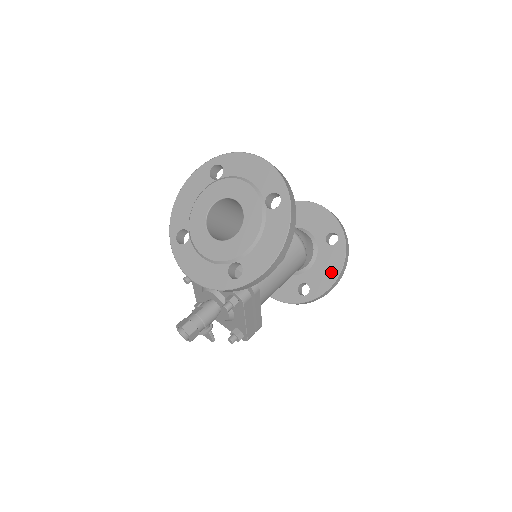
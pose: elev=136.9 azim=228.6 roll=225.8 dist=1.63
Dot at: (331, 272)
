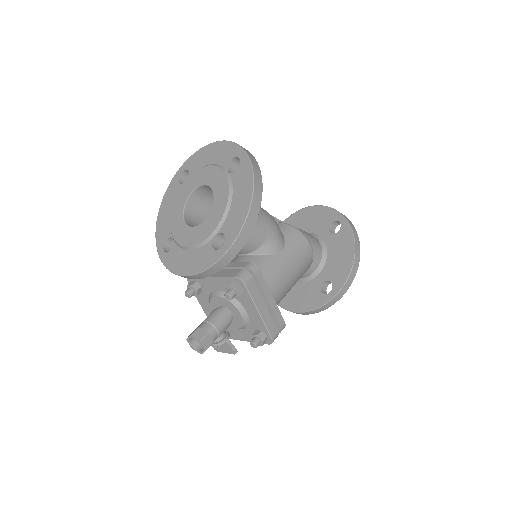
Dot at: (346, 256)
